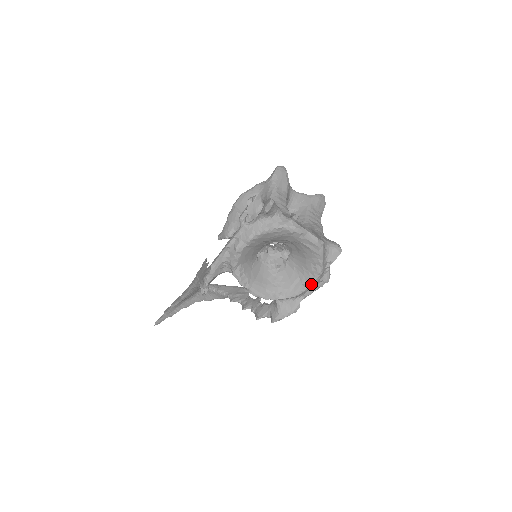
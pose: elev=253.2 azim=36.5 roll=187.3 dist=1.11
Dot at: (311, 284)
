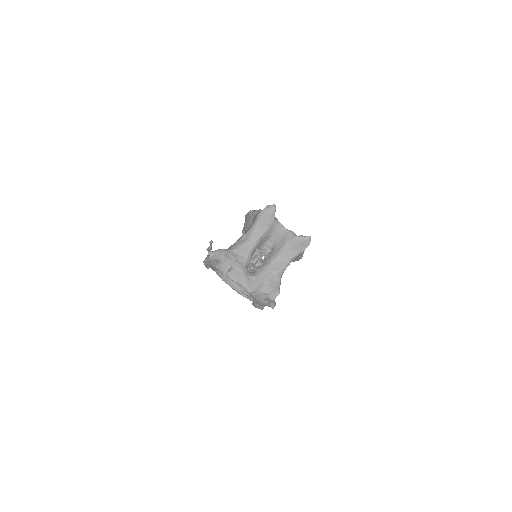
Dot at: occluded
